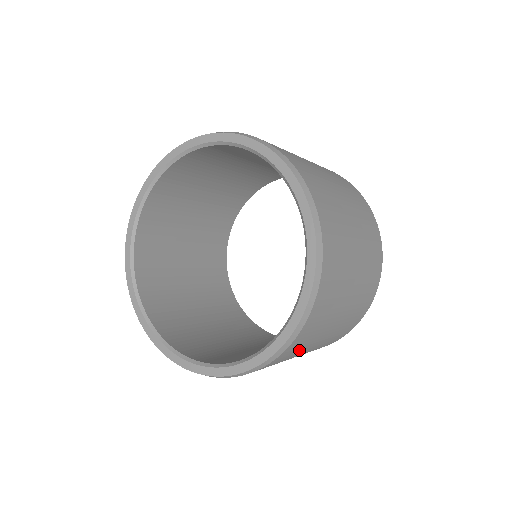
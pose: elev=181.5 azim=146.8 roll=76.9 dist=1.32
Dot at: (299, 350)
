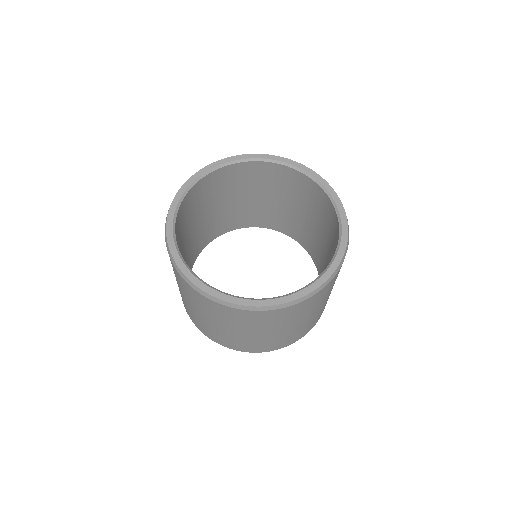
Dot at: occluded
